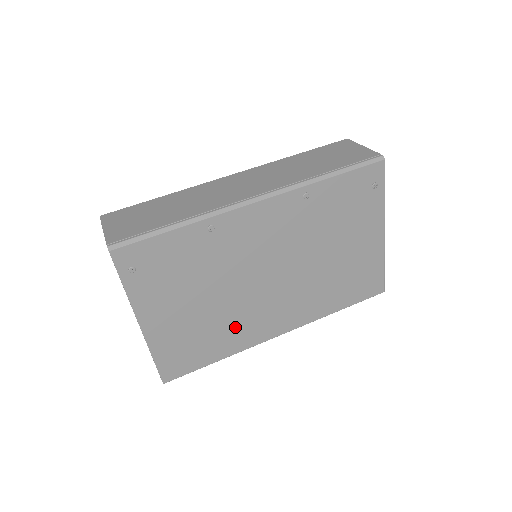
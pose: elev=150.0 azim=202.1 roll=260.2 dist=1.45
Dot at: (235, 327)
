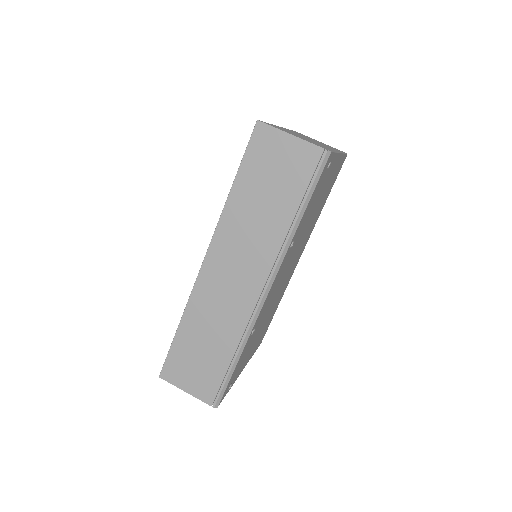
Dot at: (280, 296)
